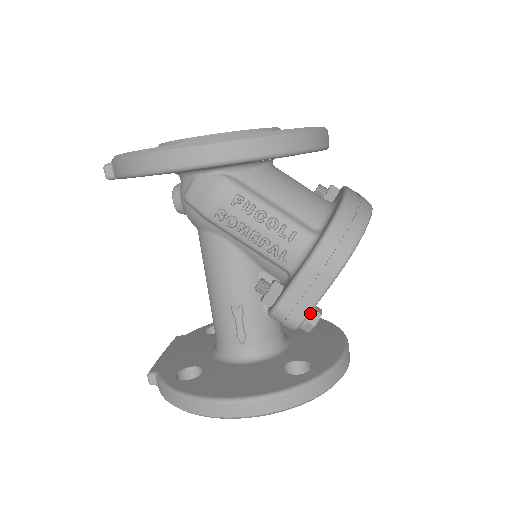
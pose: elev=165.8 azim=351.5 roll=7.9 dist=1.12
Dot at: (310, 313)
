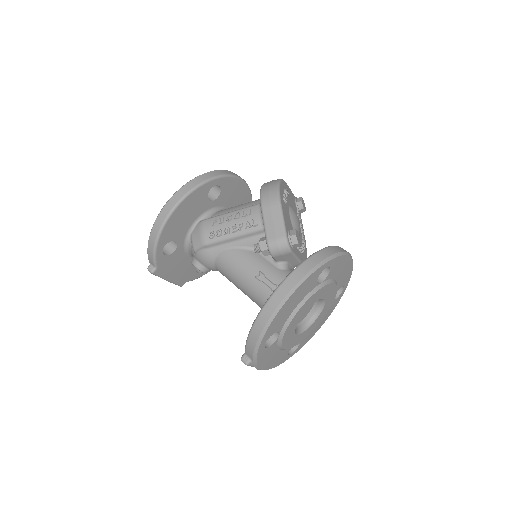
Dot at: (288, 232)
